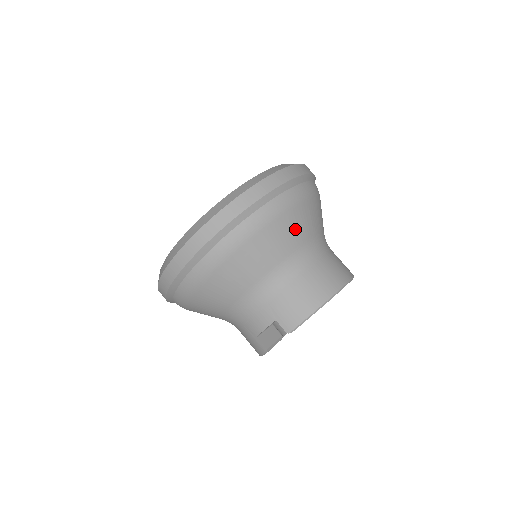
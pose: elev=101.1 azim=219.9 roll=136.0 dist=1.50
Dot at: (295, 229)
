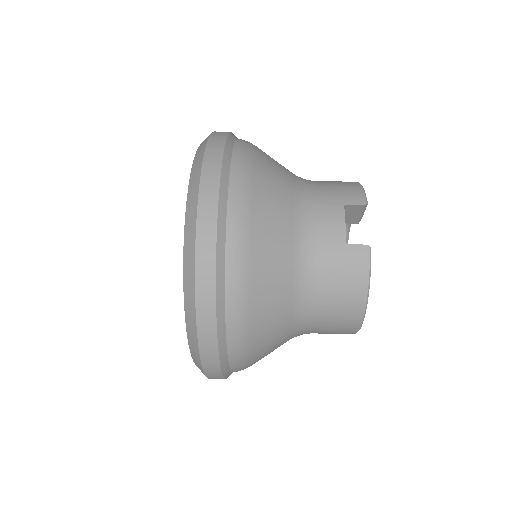
Dot at: occluded
